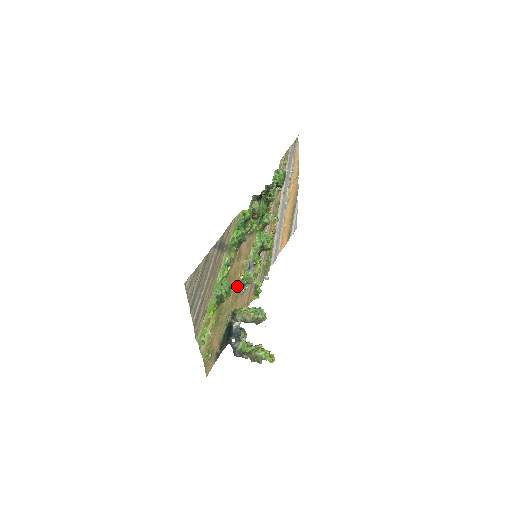
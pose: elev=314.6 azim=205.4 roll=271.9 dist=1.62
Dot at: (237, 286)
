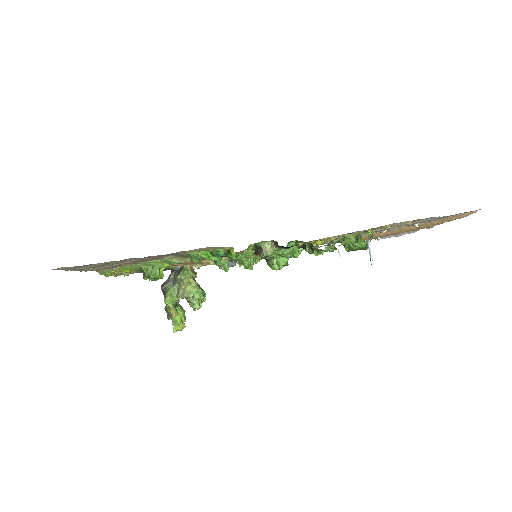
Dot at: occluded
